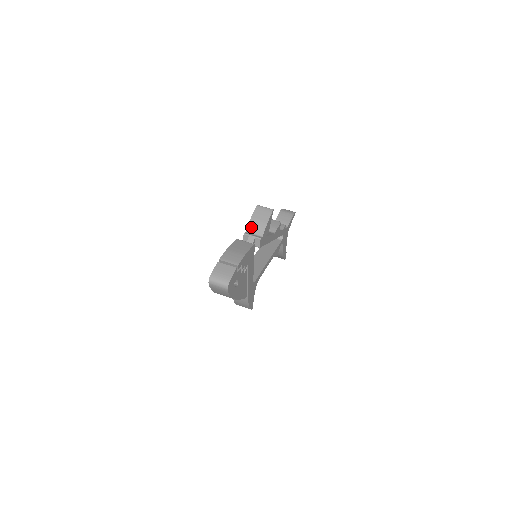
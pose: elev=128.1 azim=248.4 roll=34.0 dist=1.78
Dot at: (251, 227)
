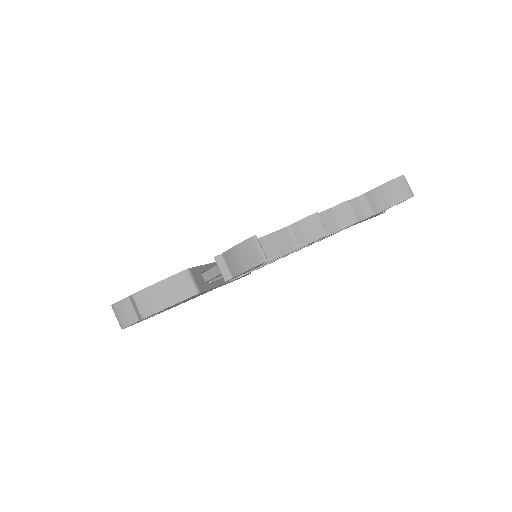
Dot at: (228, 256)
